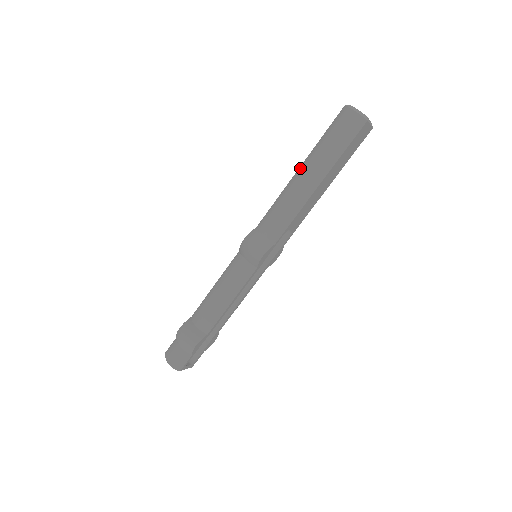
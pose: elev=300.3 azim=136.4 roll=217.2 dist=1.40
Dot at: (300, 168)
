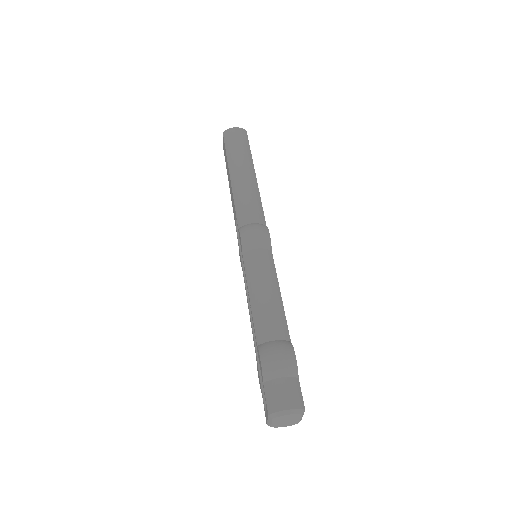
Dot at: (231, 173)
